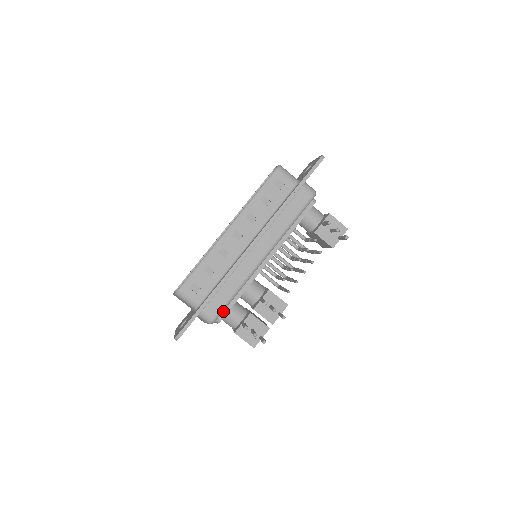
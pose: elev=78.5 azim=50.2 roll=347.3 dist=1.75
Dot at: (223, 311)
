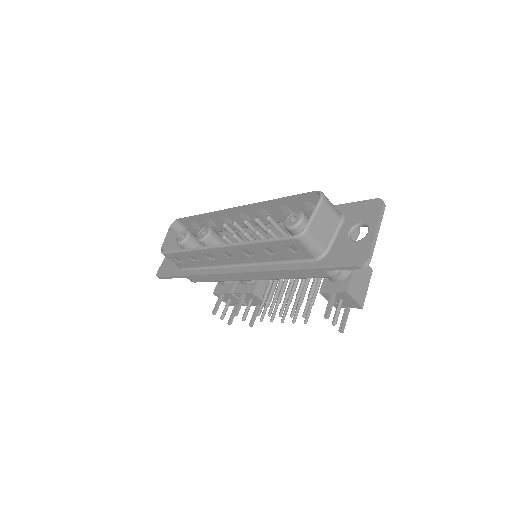
Dot at: occluded
